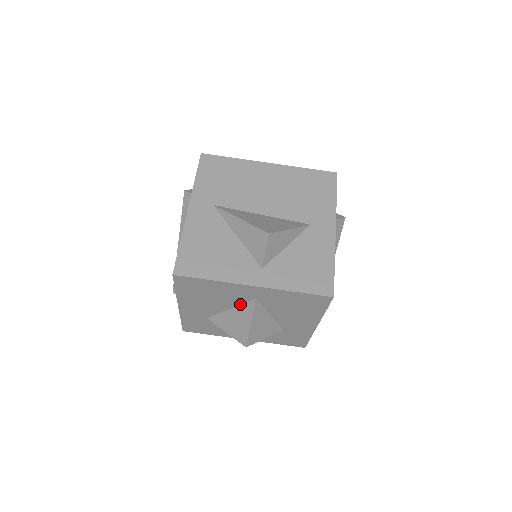
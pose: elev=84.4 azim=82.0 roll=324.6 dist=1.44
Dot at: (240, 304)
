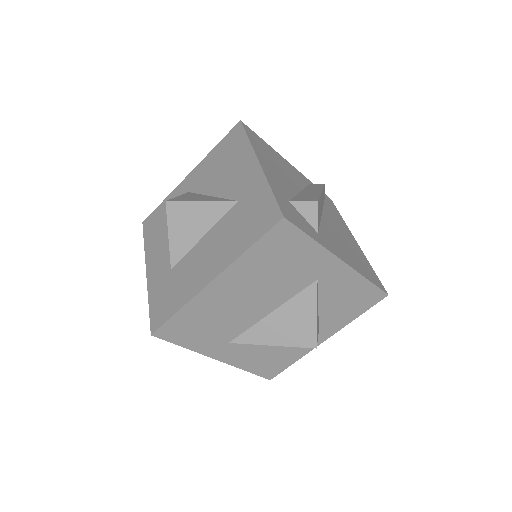
Dot at: occluded
